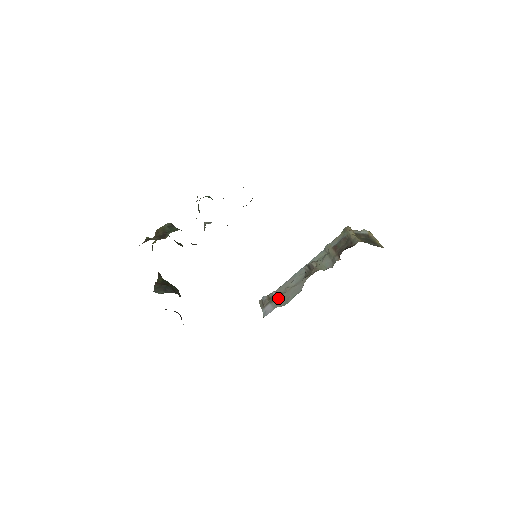
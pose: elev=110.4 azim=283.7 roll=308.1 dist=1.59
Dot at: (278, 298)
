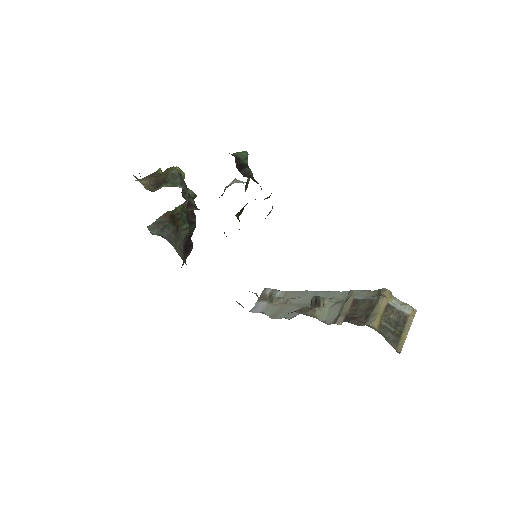
Dot at: (275, 303)
